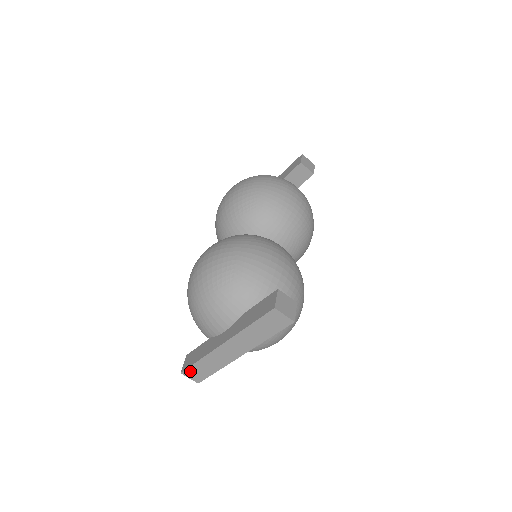
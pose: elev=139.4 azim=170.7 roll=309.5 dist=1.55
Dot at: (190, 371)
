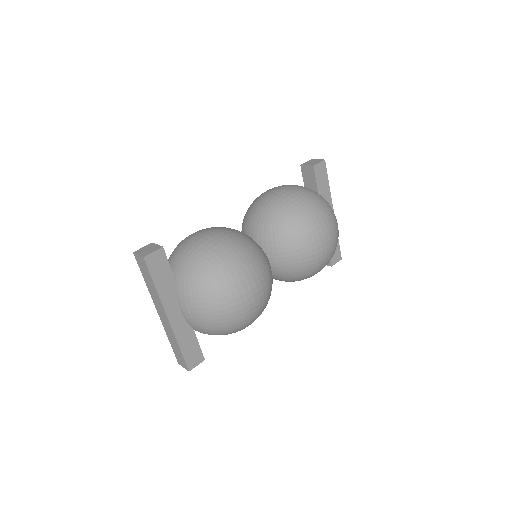
Dot at: (178, 358)
